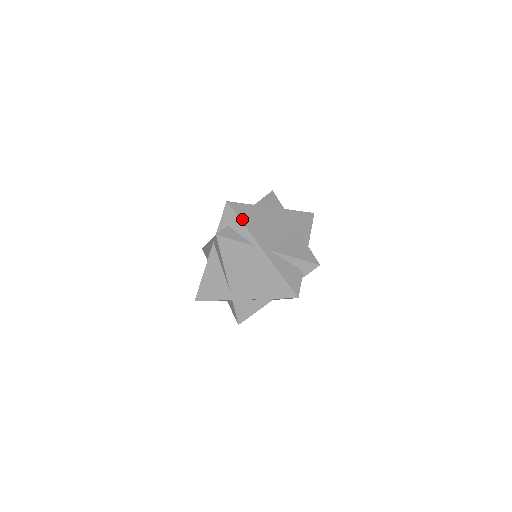
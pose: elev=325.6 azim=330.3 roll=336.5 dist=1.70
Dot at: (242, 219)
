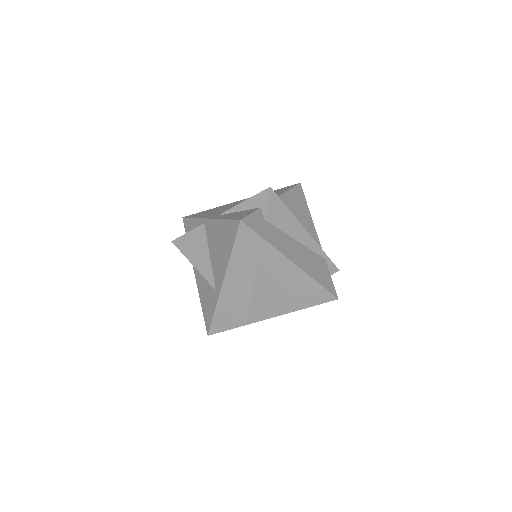
Dot at: (194, 217)
